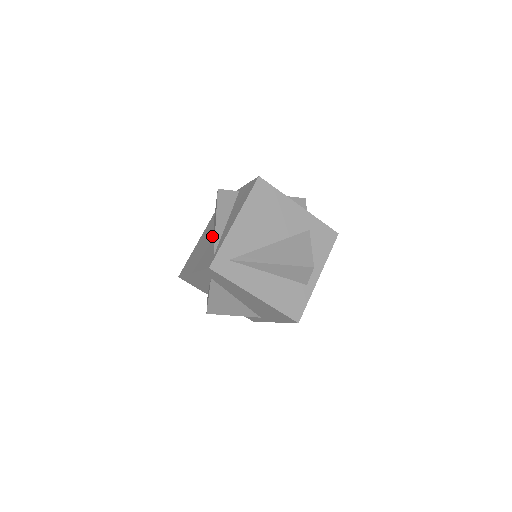
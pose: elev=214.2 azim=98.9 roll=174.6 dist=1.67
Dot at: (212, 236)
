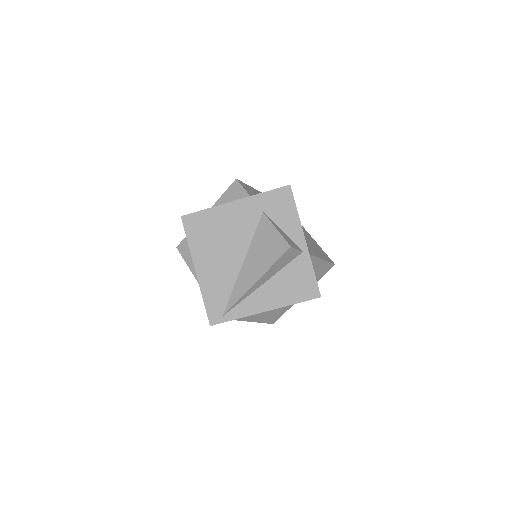
Dot at: (241, 260)
